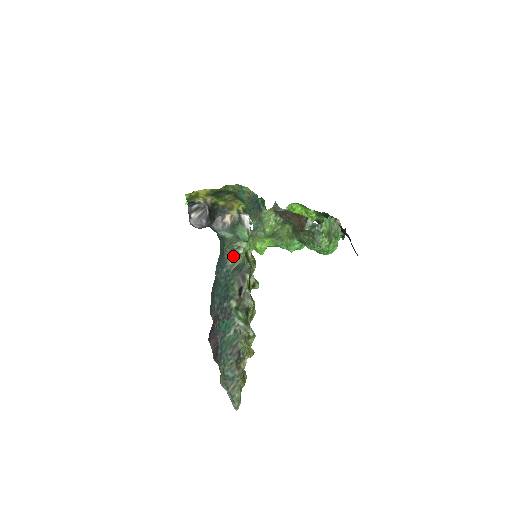
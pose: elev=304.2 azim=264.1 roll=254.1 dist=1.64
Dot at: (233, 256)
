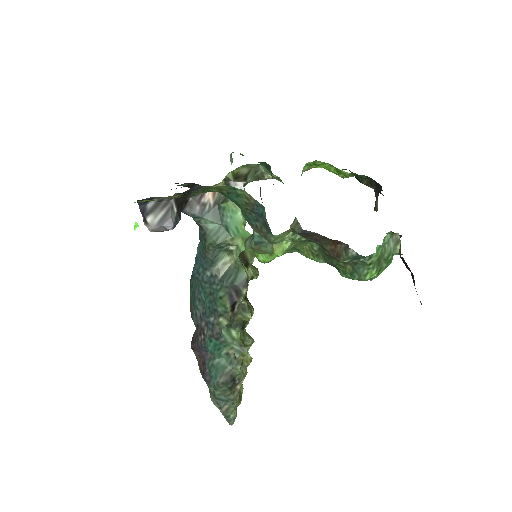
Dot at: (220, 254)
